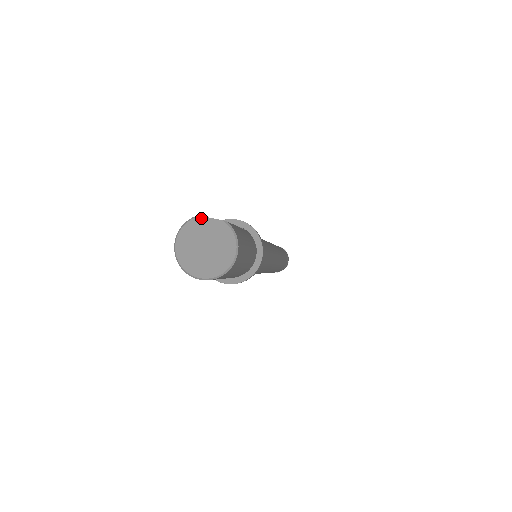
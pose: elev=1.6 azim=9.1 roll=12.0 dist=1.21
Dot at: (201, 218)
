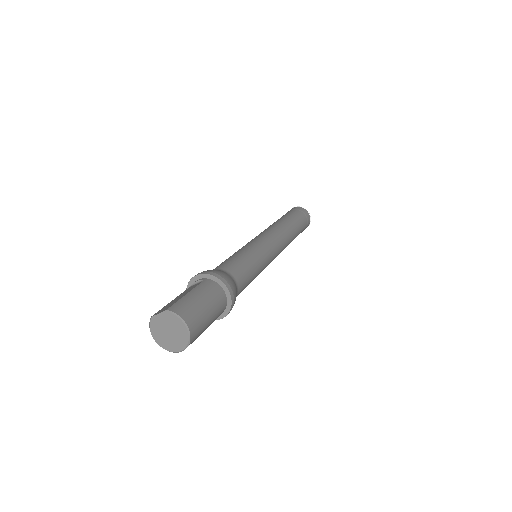
Dot at: (153, 317)
